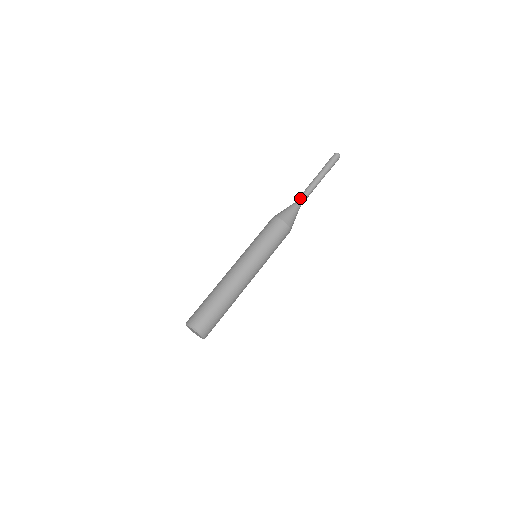
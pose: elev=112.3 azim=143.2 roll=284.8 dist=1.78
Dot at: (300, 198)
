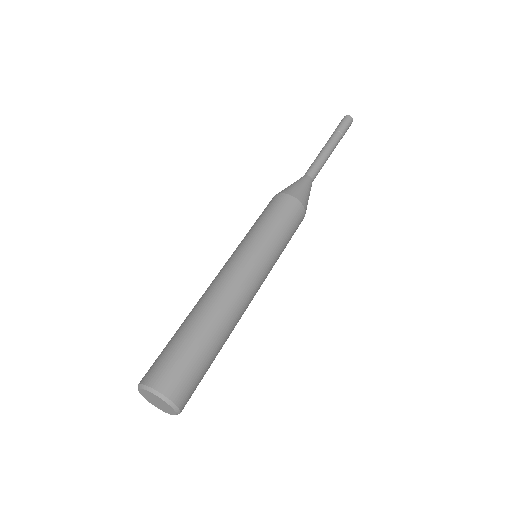
Dot at: (315, 172)
